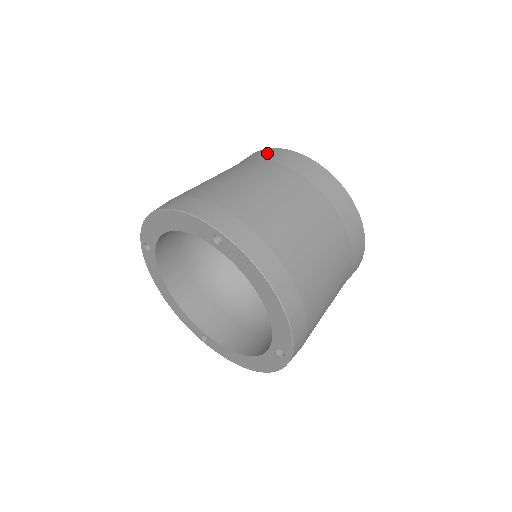
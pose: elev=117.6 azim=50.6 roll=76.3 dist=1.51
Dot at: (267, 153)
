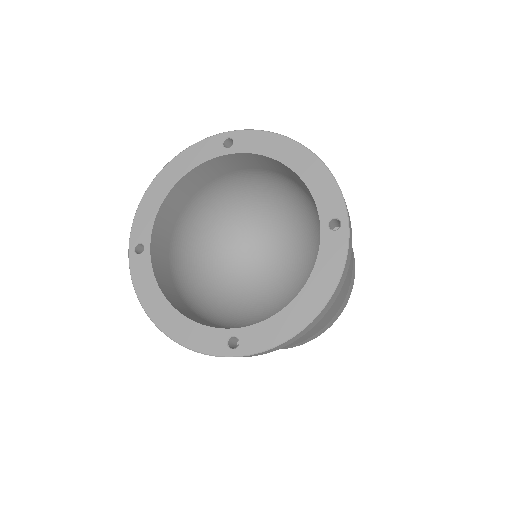
Dot at: occluded
